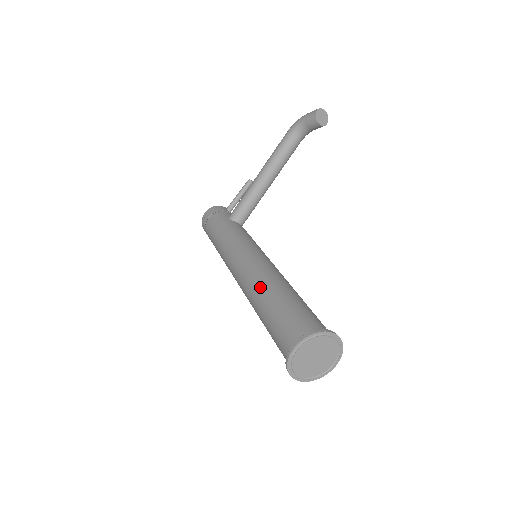
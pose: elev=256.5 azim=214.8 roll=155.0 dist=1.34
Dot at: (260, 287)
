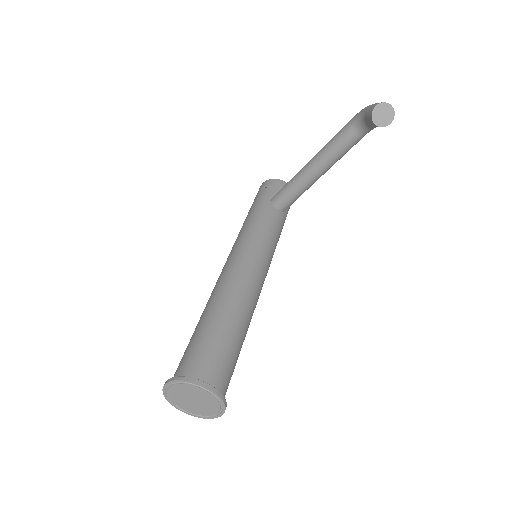
Dot at: (212, 298)
